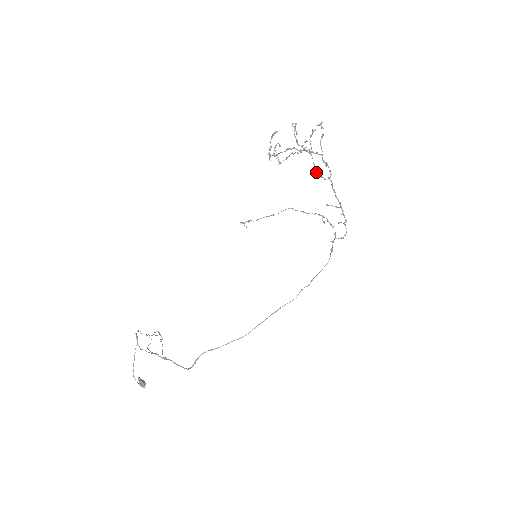
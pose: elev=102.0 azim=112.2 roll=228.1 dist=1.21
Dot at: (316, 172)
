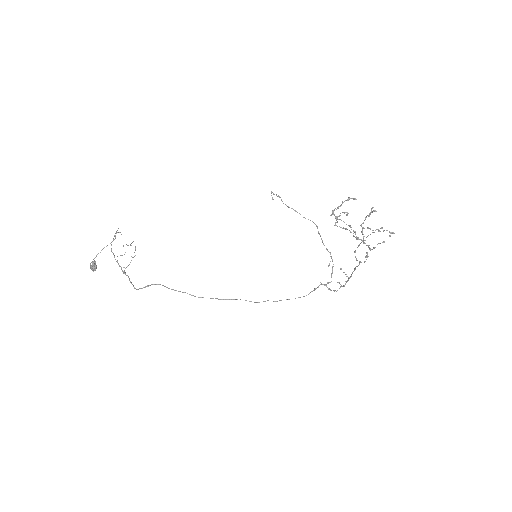
Dot at: (355, 251)
